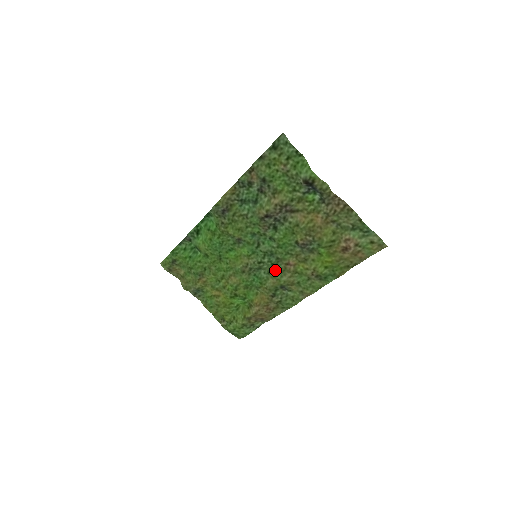
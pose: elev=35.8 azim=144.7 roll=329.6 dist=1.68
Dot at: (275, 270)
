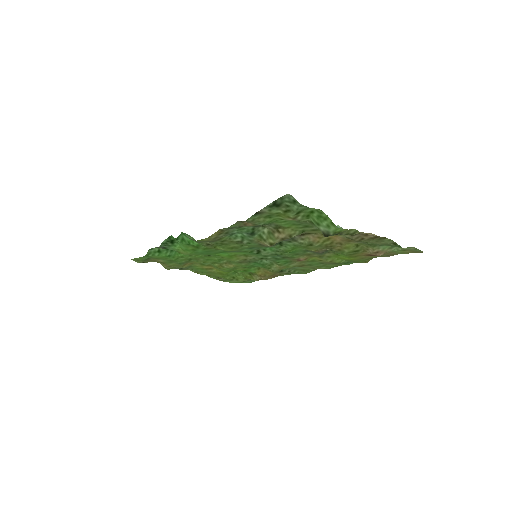
Dot at: (281, 262)
